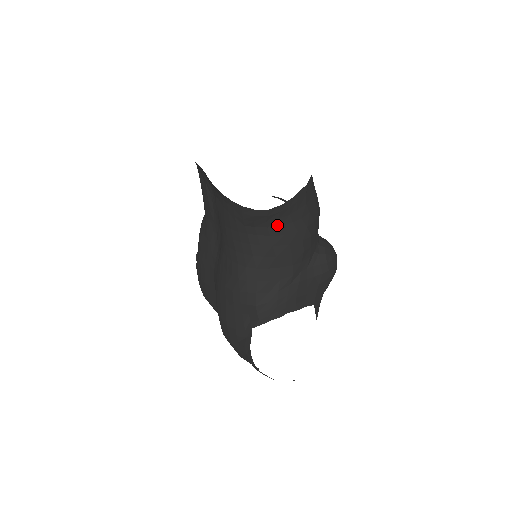
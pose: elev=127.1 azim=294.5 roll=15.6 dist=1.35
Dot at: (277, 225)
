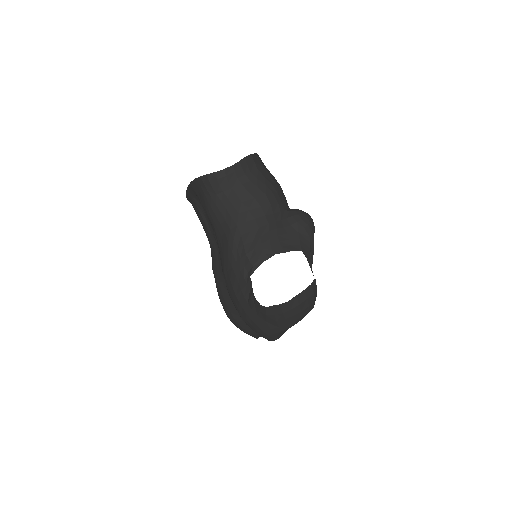
Dot at: (238, 184)
